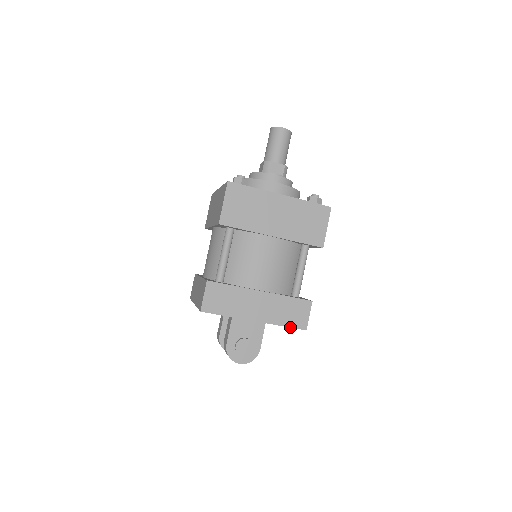
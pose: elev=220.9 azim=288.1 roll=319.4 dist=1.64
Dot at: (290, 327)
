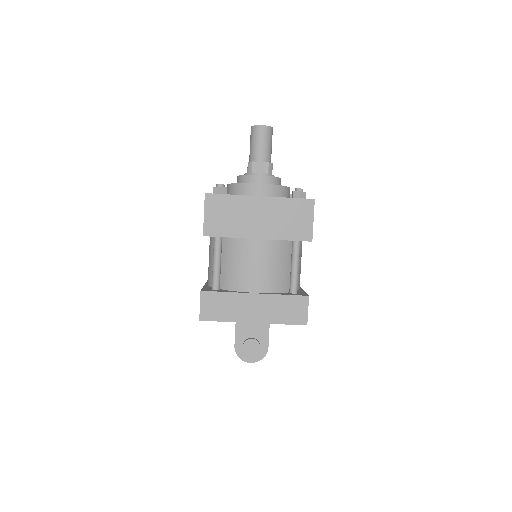
Dot at: (290, 324)
